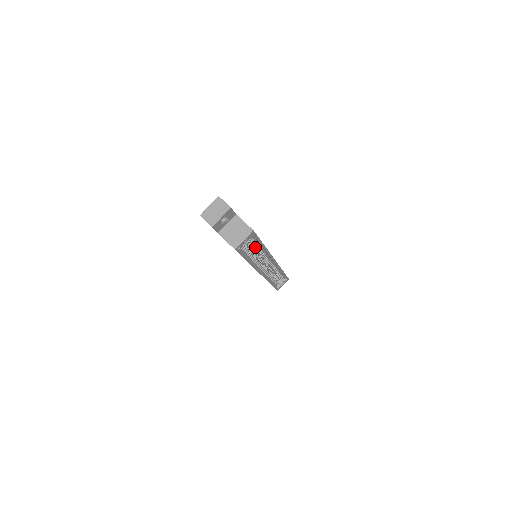
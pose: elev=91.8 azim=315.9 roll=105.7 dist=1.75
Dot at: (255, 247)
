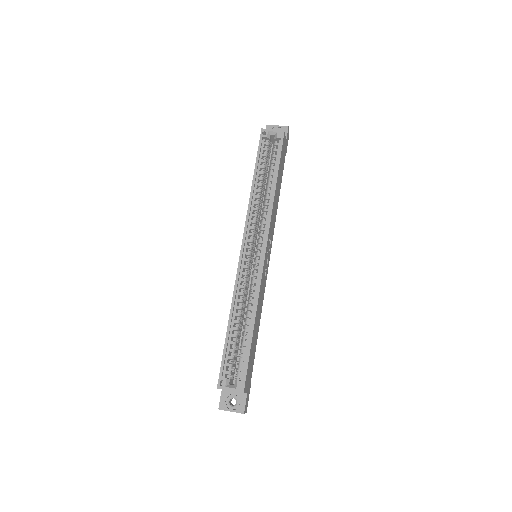
Dot at: (270, 174)
